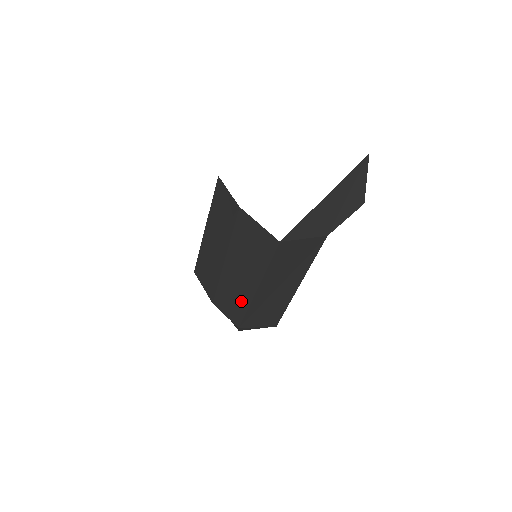
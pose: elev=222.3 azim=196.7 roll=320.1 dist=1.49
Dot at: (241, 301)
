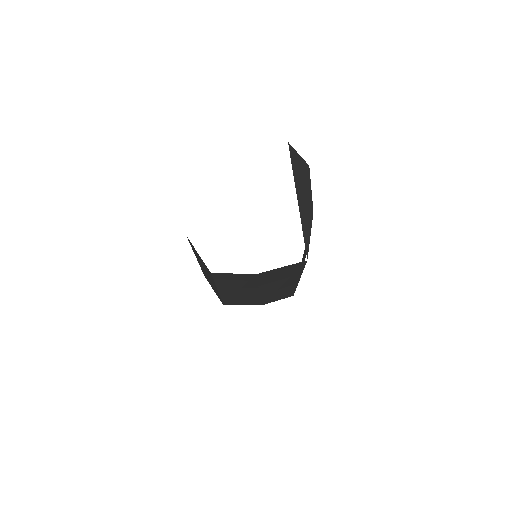
Dot at: (288, 290)
